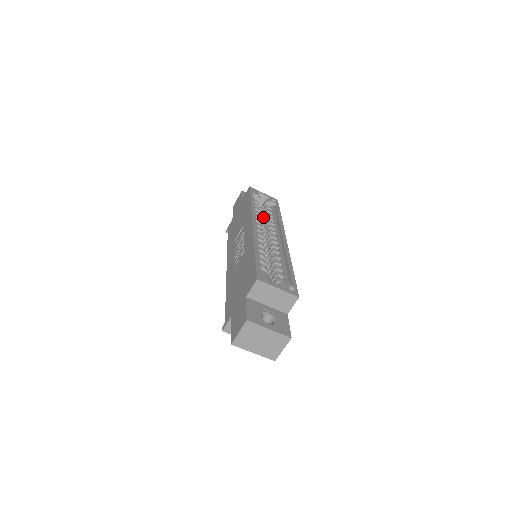
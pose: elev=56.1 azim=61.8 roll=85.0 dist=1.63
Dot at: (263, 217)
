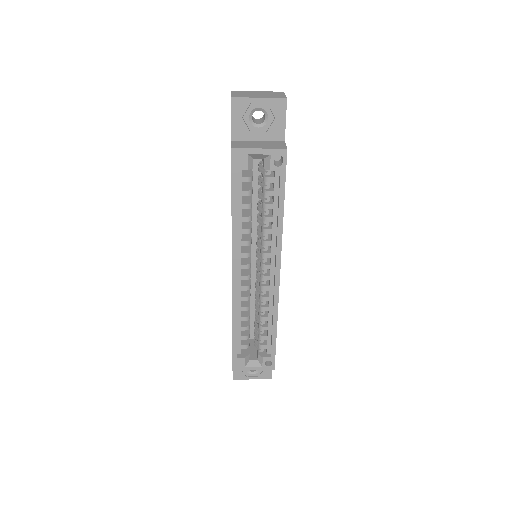
Dot at: (261, 199)
